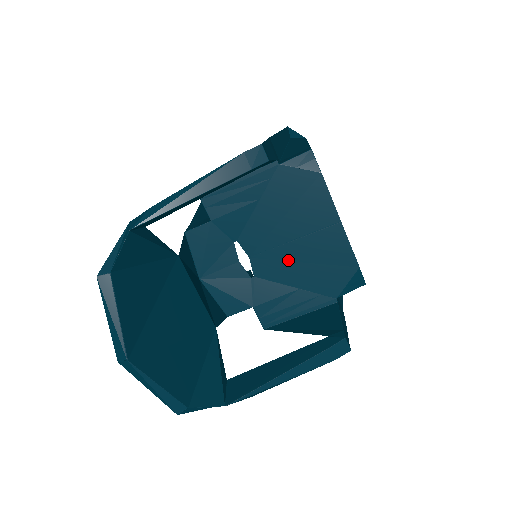
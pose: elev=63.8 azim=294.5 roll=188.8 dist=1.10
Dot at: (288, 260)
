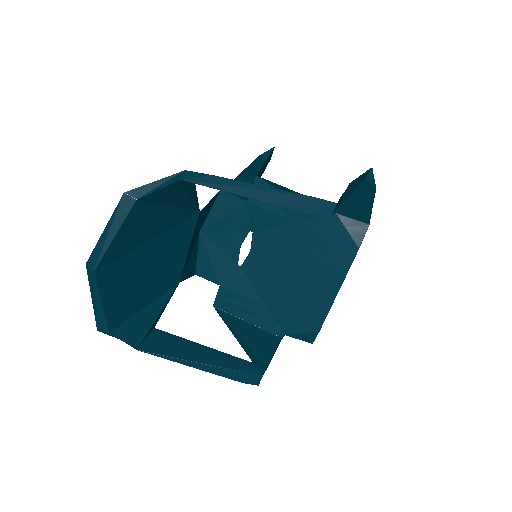
Dot at: (276, 280)
